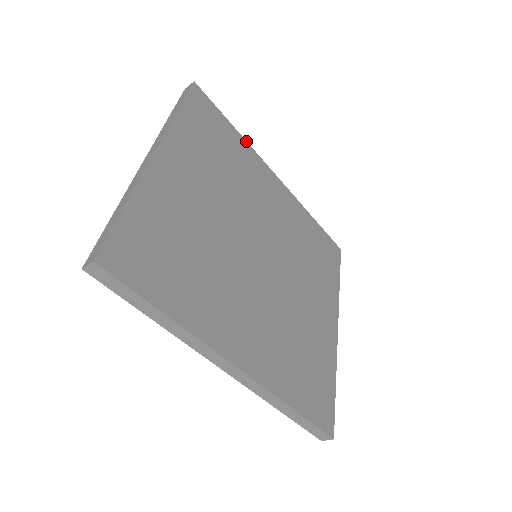
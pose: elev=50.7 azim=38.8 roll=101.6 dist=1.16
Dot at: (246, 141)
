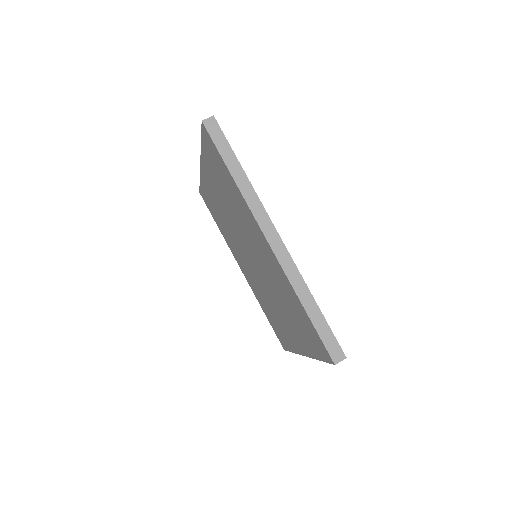
Dot at: occluded
